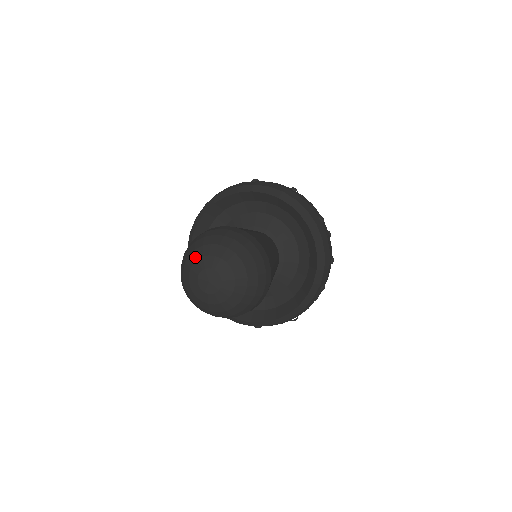
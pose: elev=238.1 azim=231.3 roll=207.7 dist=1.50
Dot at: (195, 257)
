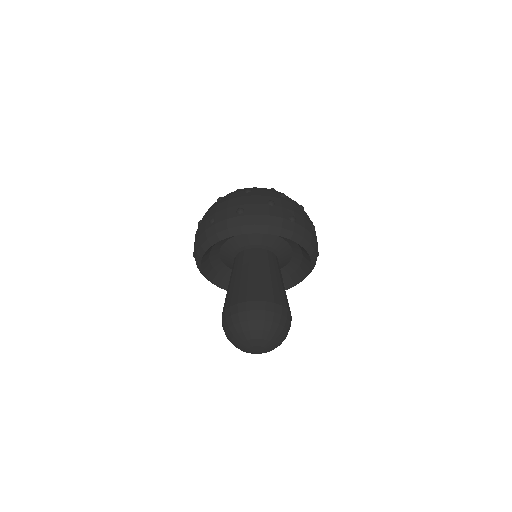
Dot at: (255, 336)
